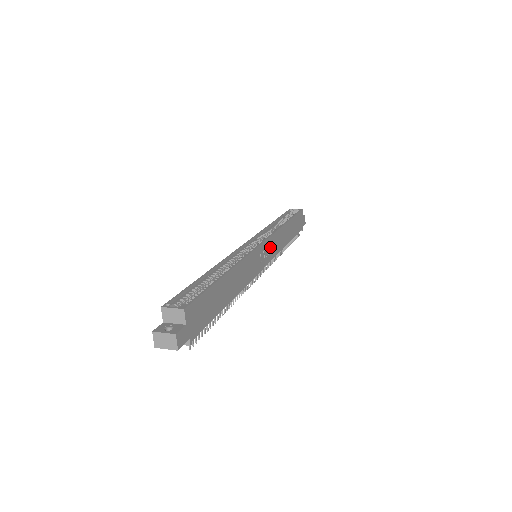
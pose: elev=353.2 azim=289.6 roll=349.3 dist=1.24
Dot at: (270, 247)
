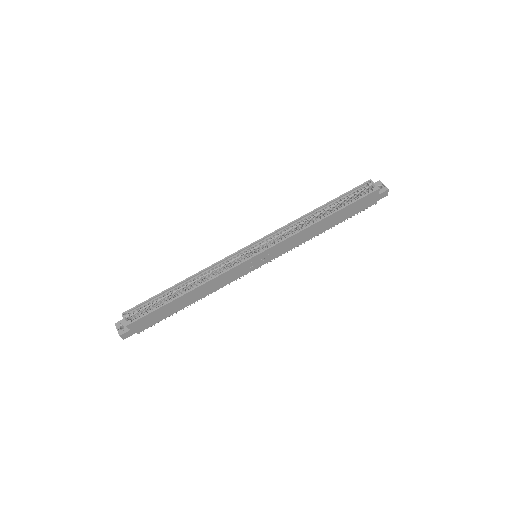
Dot at: (275, 251)
